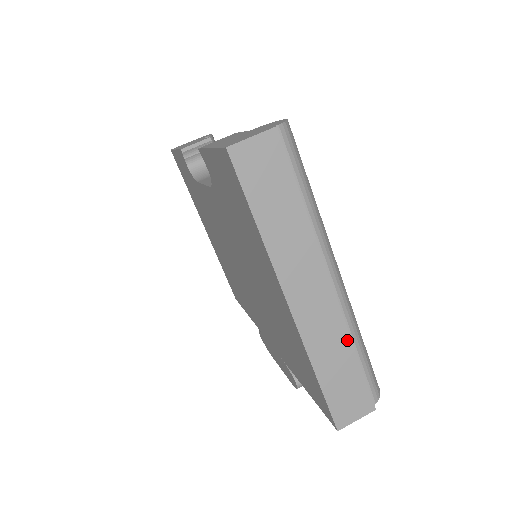
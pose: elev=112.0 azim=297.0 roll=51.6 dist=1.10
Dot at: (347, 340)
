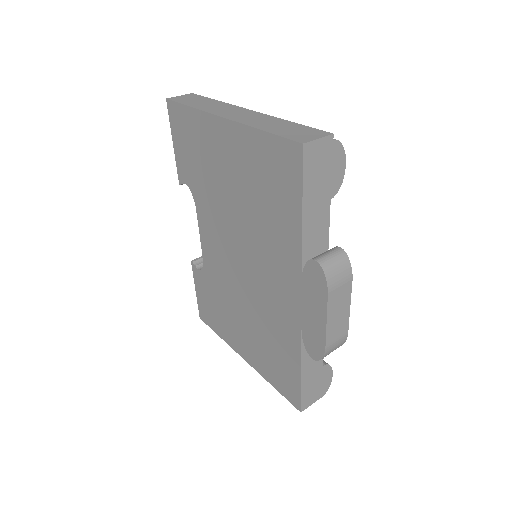
Dot at: (278, 119)
